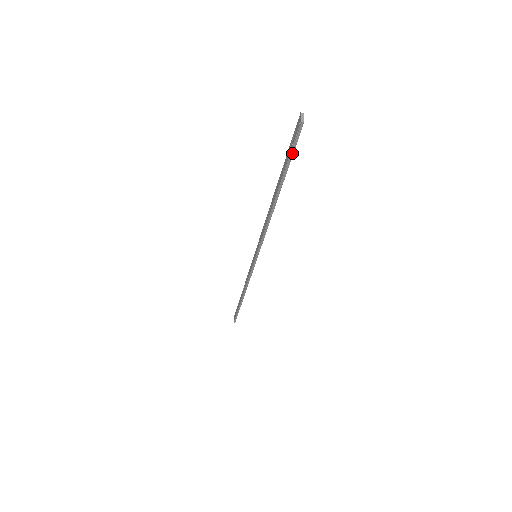
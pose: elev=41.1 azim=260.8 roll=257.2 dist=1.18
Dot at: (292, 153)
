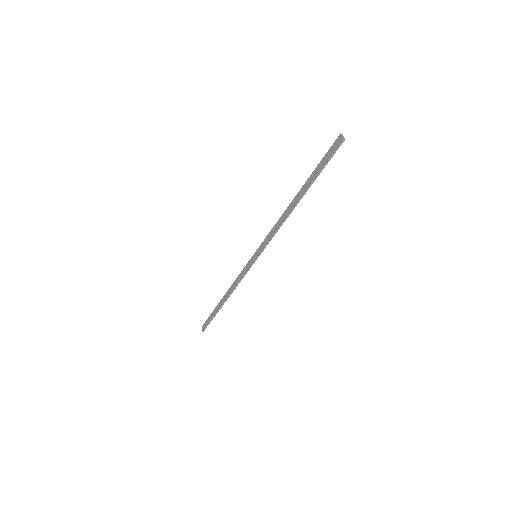
Dot at: (327, 163)
